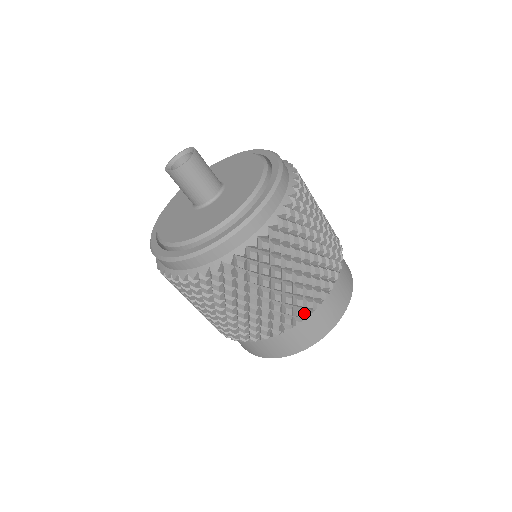
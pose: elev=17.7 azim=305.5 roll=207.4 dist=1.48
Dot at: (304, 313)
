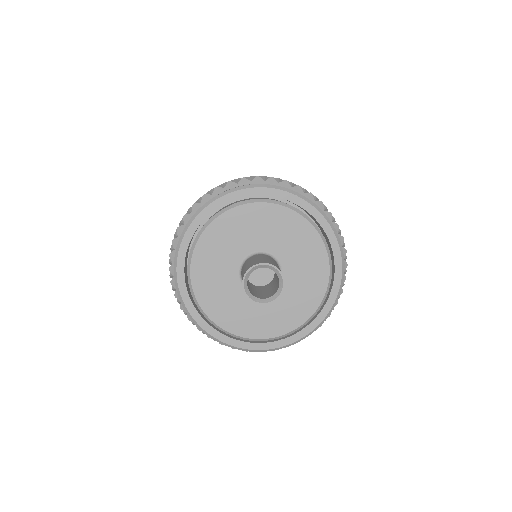
Dot at: occluded
